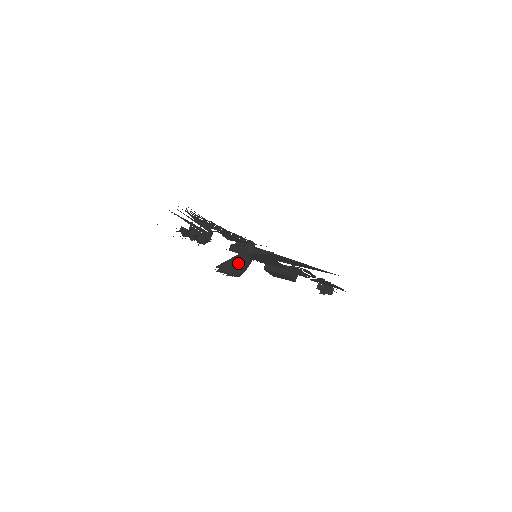
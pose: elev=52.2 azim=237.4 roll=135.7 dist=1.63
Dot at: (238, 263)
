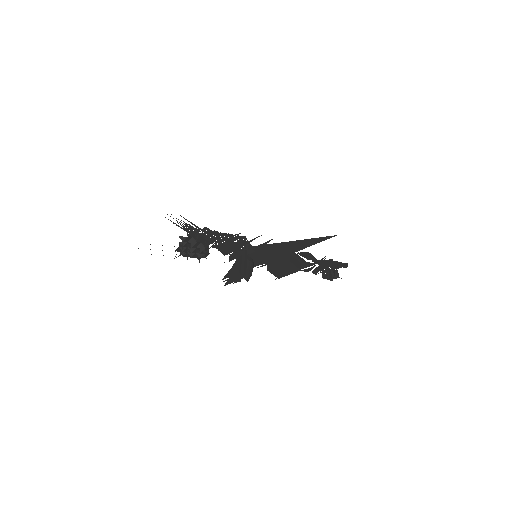
Dot at: (242, 265)
